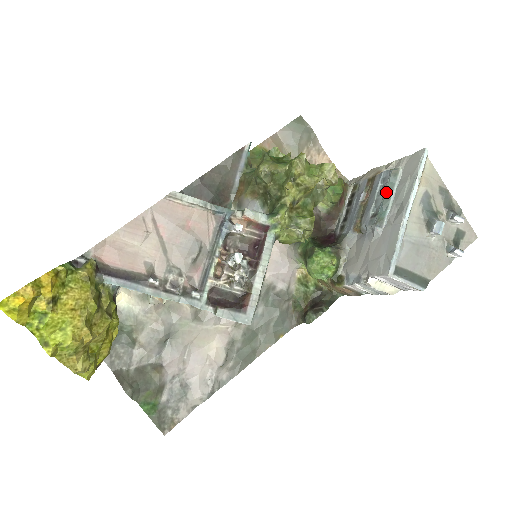
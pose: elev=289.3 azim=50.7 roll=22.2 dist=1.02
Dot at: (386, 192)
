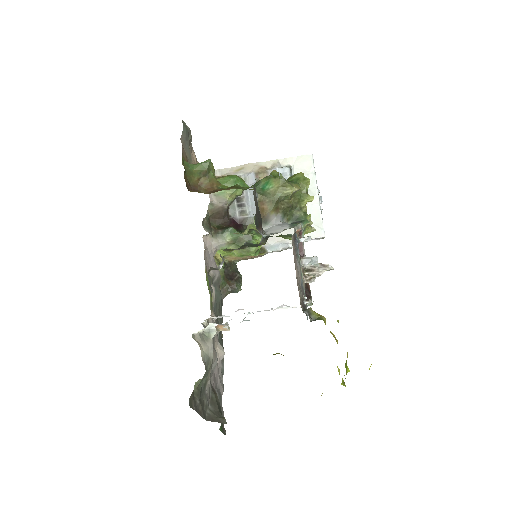
Dot at: occluded
